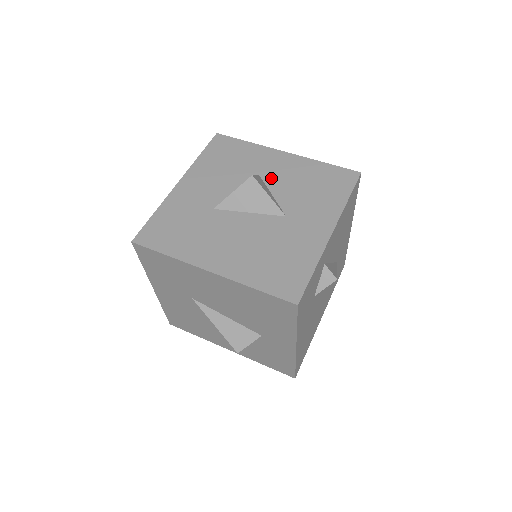
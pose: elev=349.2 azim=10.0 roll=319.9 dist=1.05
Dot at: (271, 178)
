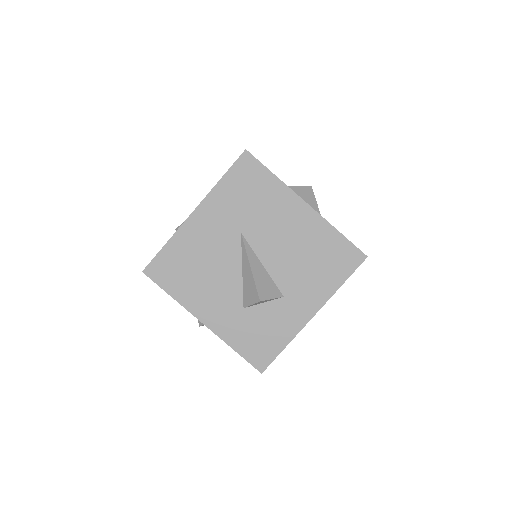
Dot at: occluded
